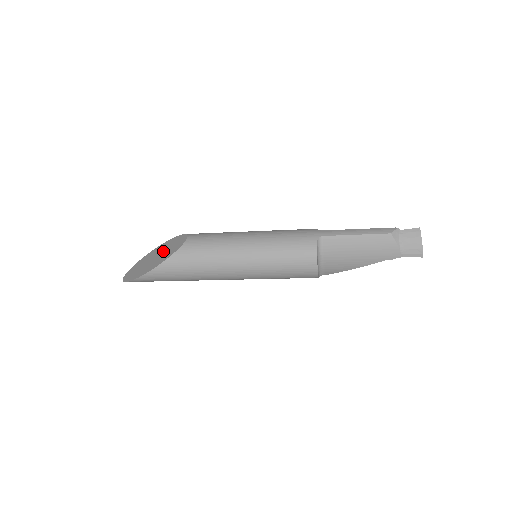
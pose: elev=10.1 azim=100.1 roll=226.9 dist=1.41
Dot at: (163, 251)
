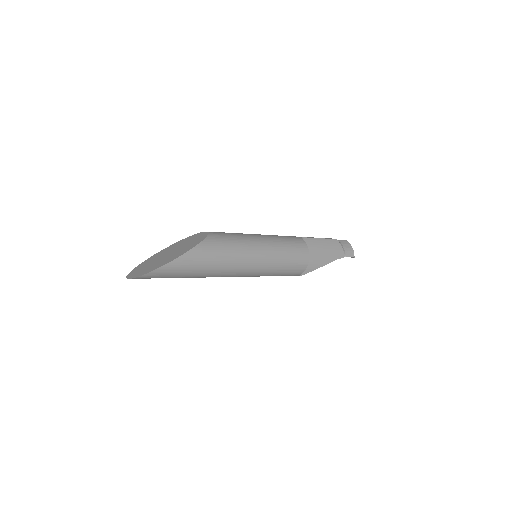
Dot at: (178, 247)
